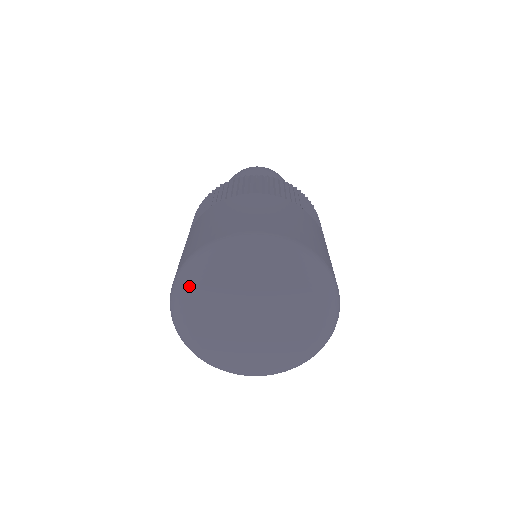
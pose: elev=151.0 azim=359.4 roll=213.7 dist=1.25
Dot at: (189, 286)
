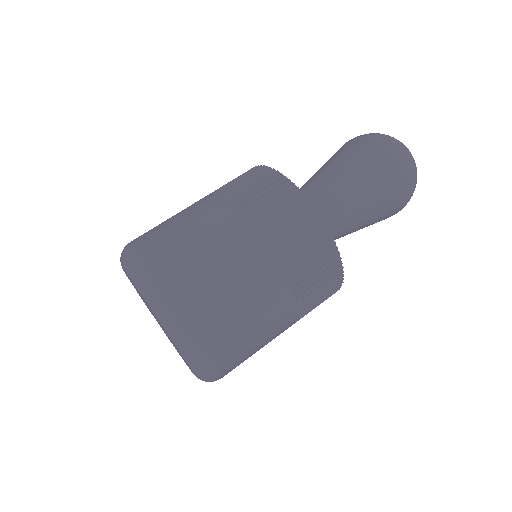
Dot at: occluded
